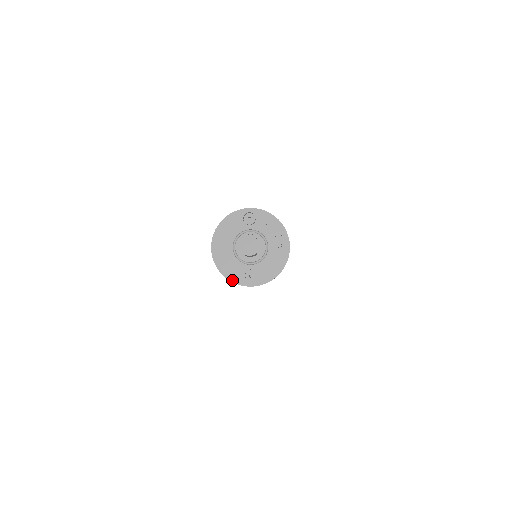
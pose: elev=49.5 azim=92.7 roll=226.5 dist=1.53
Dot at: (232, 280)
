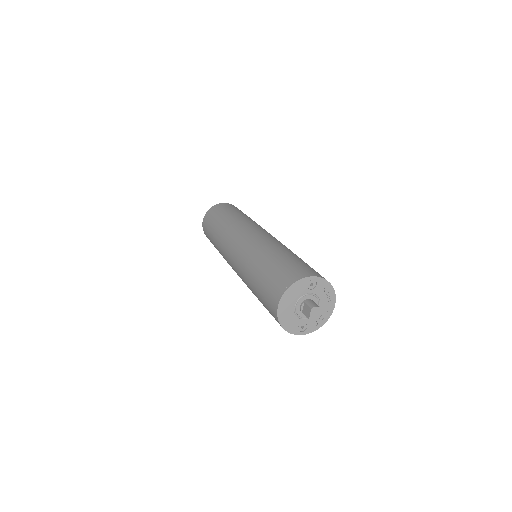
Dot at: (288, 331)
